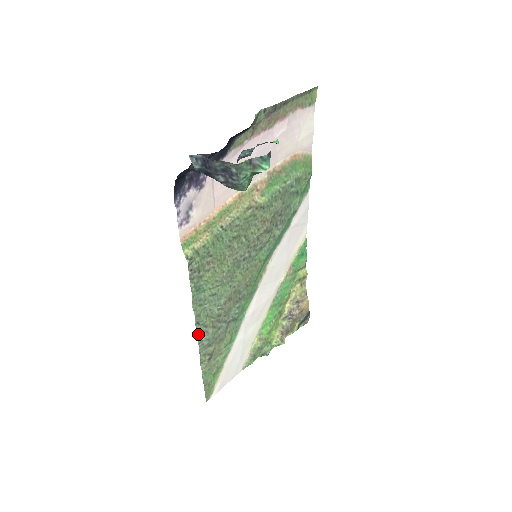
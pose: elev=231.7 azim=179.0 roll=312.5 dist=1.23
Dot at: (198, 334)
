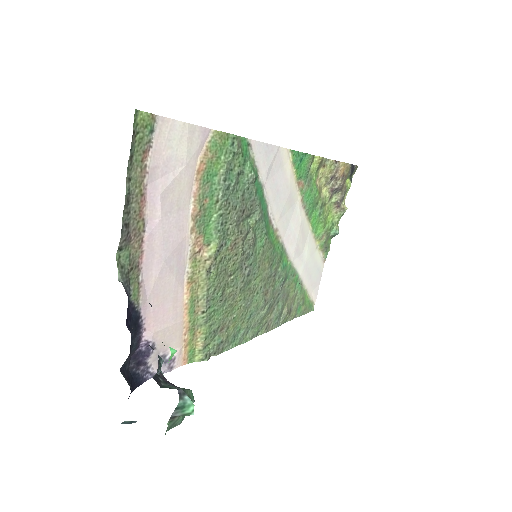
Dot at: (265, 332)
